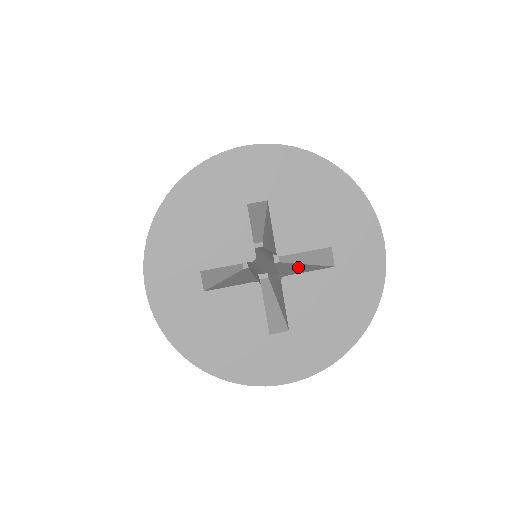
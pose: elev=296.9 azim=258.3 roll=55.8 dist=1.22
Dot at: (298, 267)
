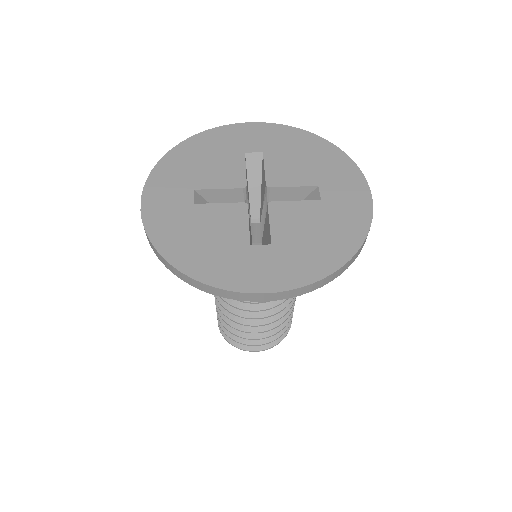
Dot at: occluded
